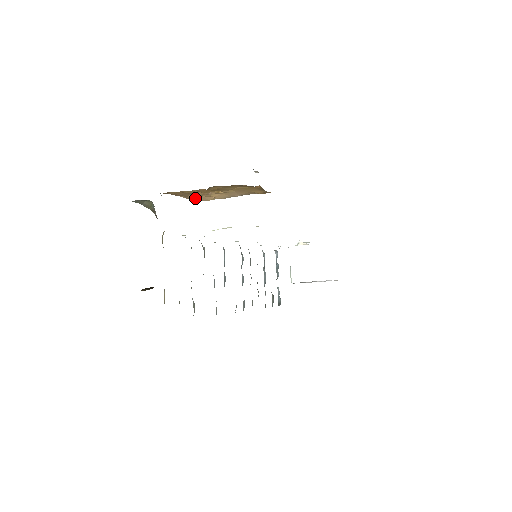
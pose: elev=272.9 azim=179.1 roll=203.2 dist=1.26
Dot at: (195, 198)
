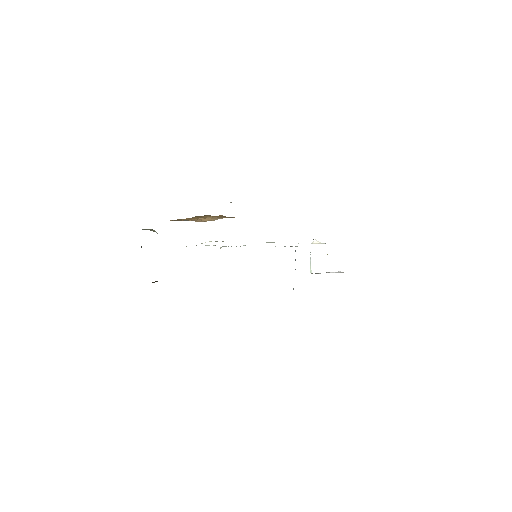
Dot at: (197, 221)
